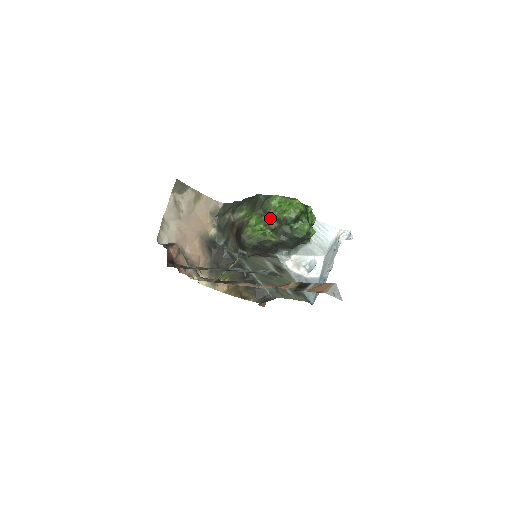
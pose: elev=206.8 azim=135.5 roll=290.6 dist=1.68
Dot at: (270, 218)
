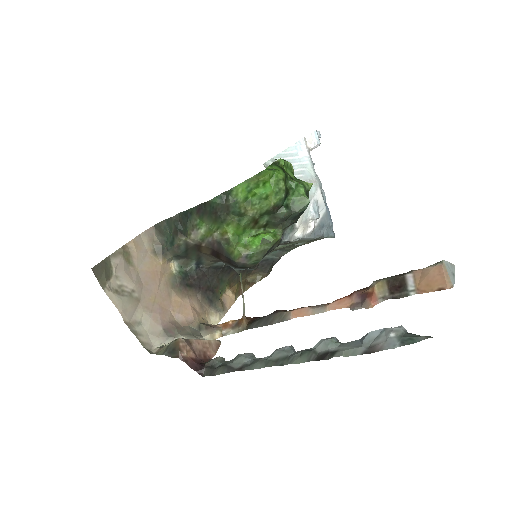
Dot at: (254, 218)
